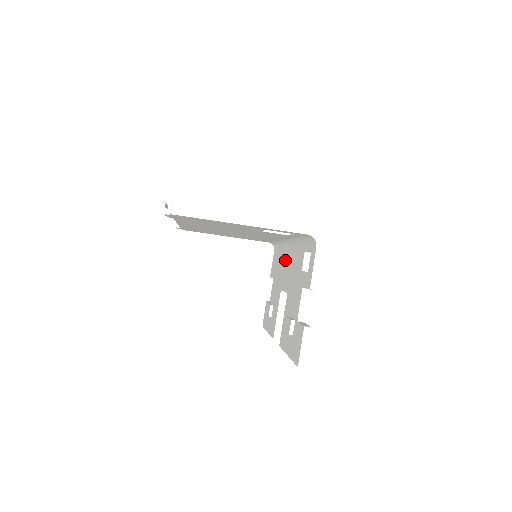
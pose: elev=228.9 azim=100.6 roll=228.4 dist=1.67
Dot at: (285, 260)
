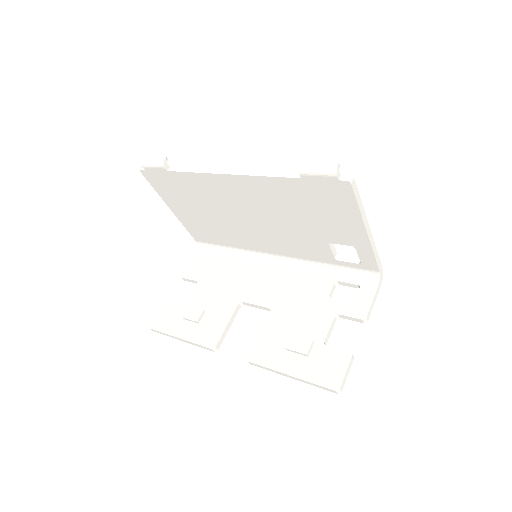
Dot at: (254, 273)
